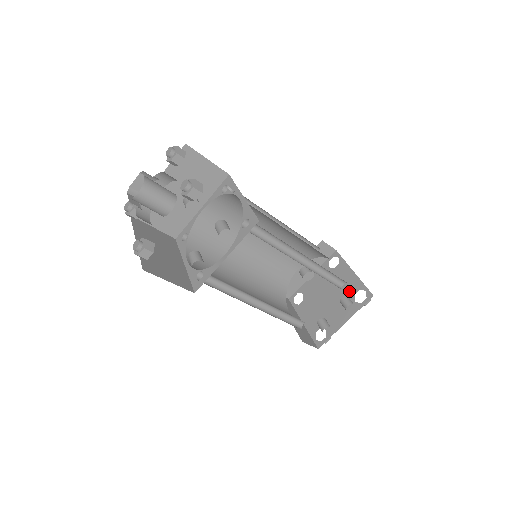
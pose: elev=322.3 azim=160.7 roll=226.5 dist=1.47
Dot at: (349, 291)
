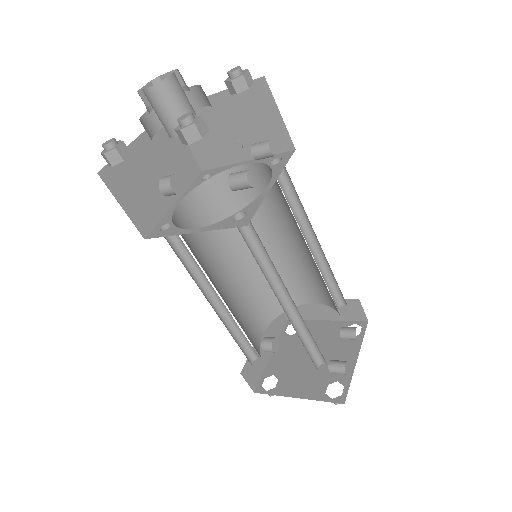
Dot at: (335, 335)
